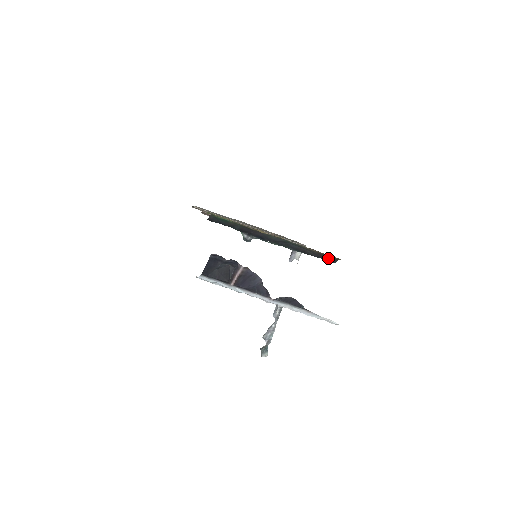
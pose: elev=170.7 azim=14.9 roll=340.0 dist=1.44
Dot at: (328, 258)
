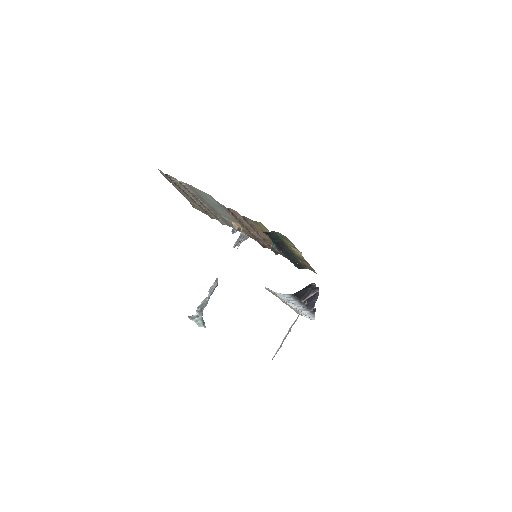
Dot at: (301, 266)
